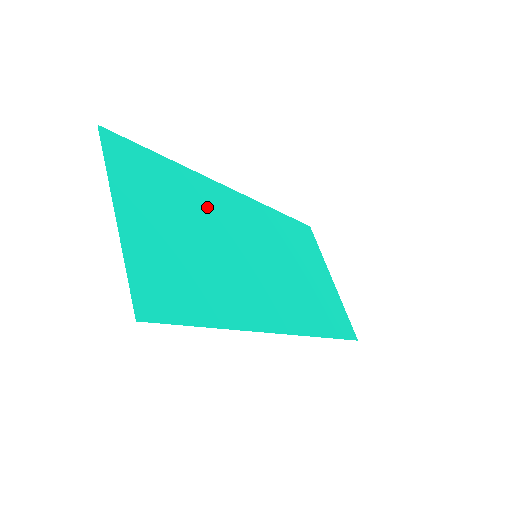
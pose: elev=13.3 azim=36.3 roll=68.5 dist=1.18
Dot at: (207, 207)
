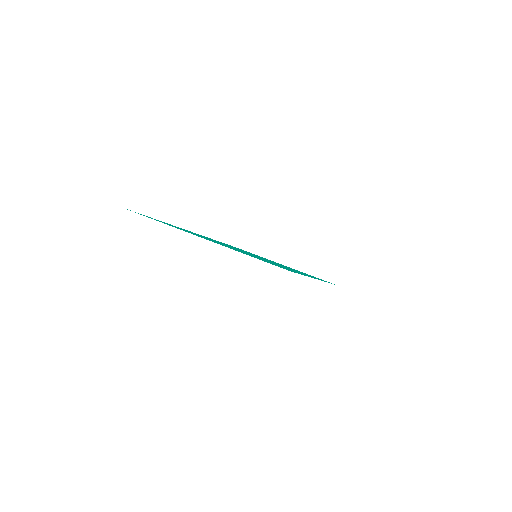
Dot at: occluded
